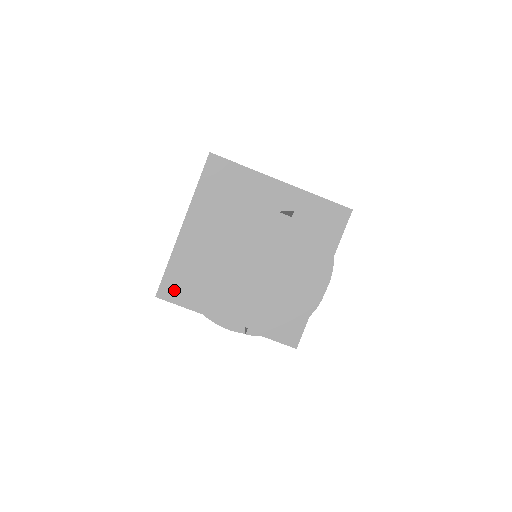
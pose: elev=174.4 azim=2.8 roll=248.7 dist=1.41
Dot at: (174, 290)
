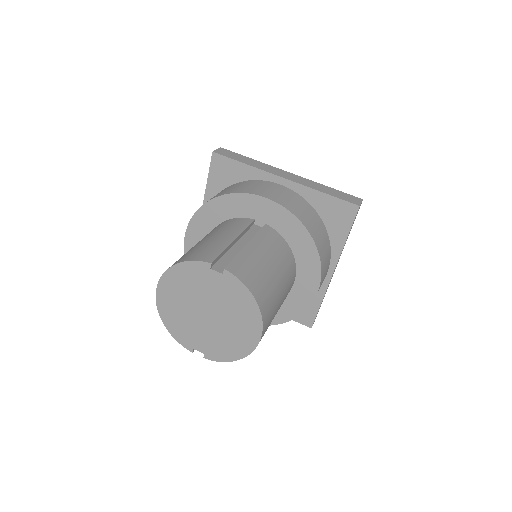
Dot at: occluded
